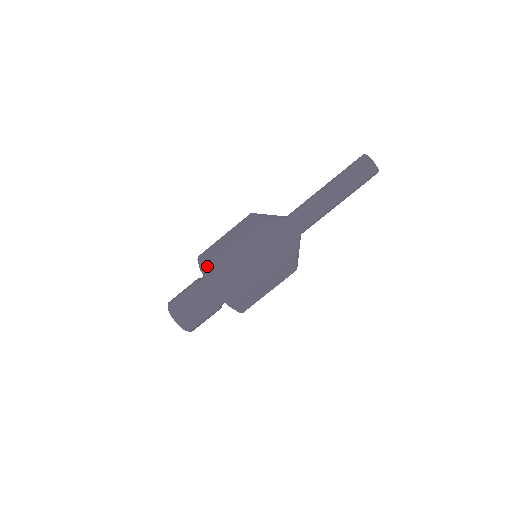
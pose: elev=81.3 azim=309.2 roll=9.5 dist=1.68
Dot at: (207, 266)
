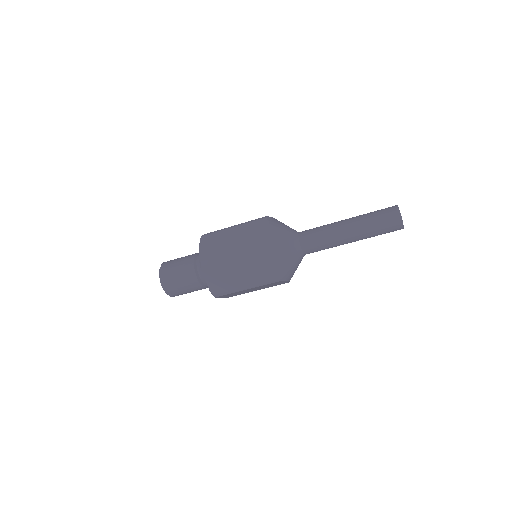
Dot at: (219, 294)
